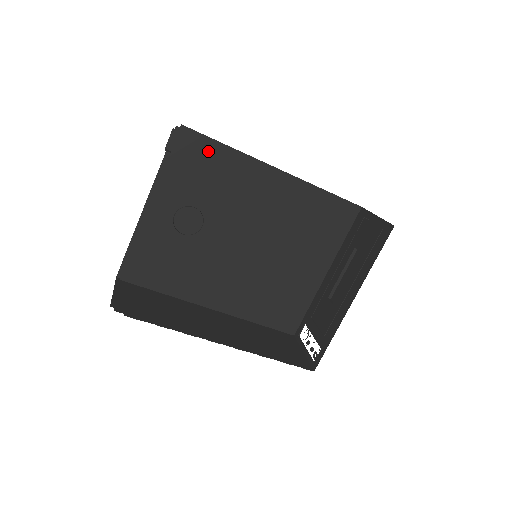
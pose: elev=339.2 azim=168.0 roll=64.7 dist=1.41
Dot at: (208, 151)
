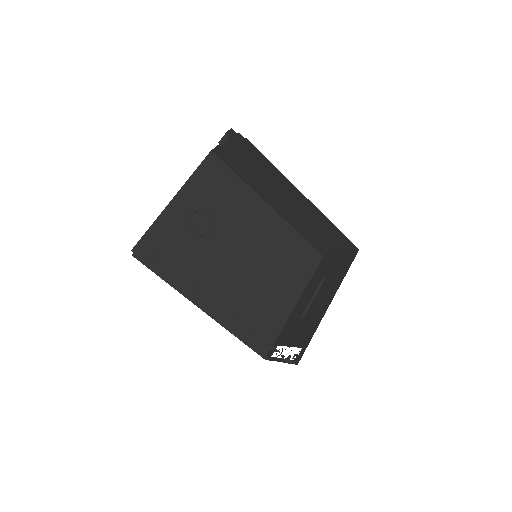
Dot at: (227, 177)
